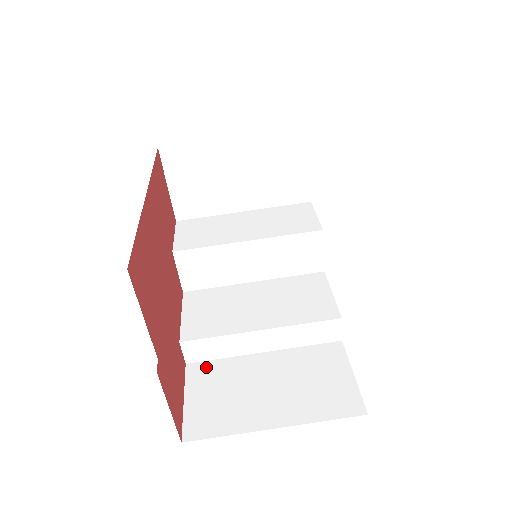
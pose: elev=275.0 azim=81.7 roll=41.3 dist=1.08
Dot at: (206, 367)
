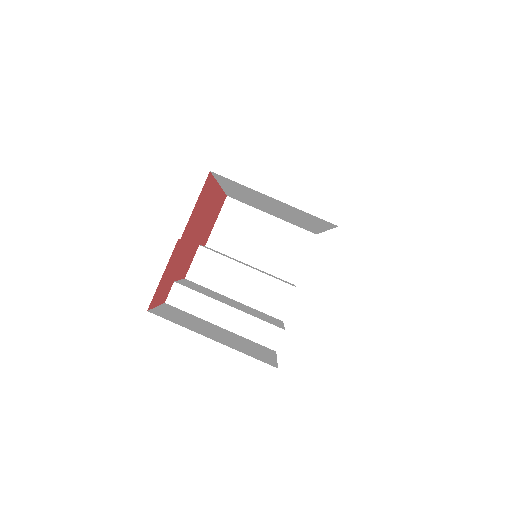
Dot at: (178, 310)
